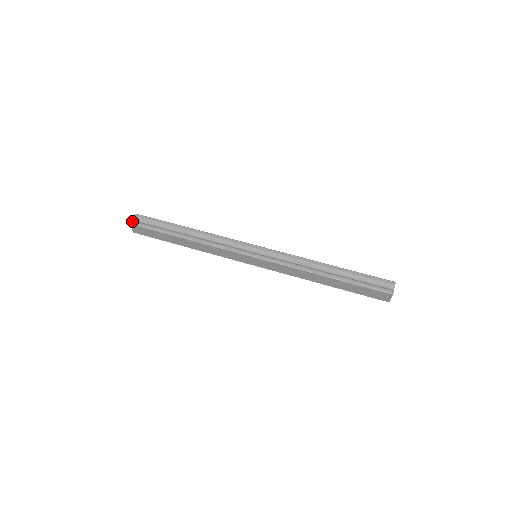
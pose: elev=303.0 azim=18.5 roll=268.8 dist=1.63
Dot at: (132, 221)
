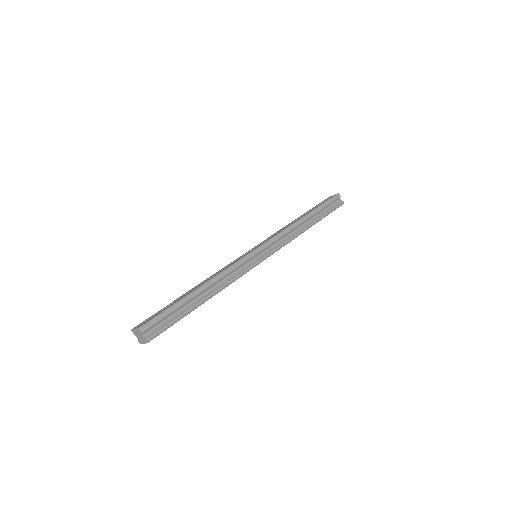
Dot at: (148, 339)
